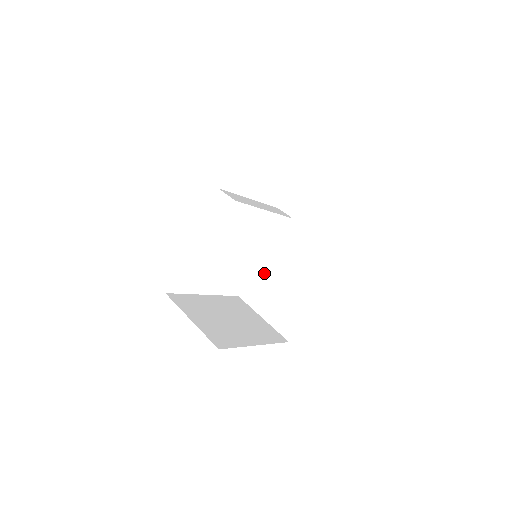
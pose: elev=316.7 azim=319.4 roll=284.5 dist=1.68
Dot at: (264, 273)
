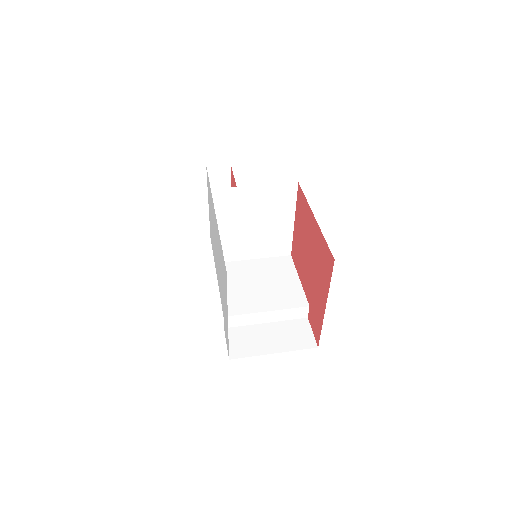
Dot at: (249, 305)
